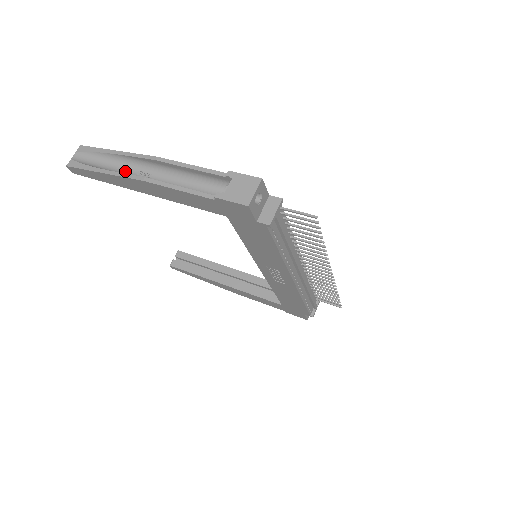
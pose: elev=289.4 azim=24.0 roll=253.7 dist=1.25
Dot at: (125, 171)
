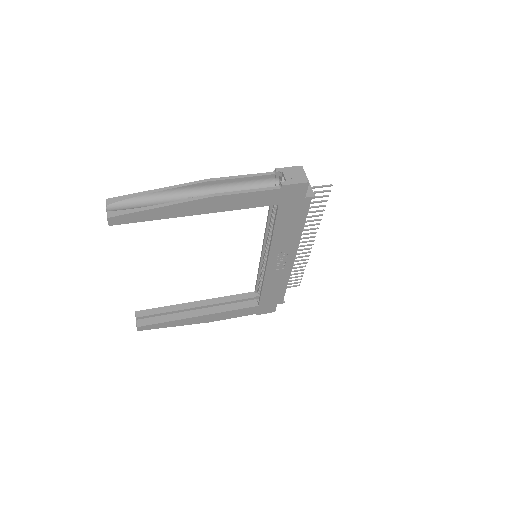
Dot at: occluded
